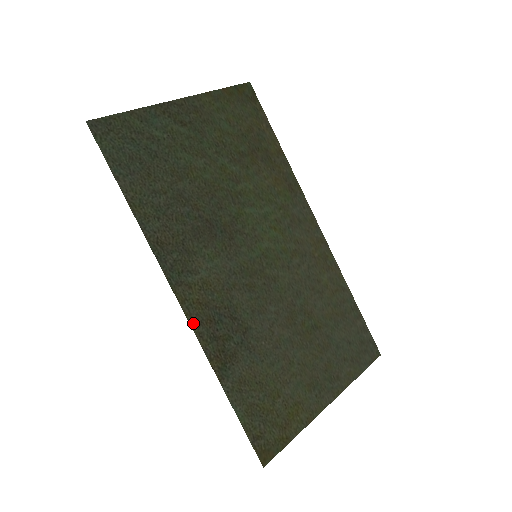
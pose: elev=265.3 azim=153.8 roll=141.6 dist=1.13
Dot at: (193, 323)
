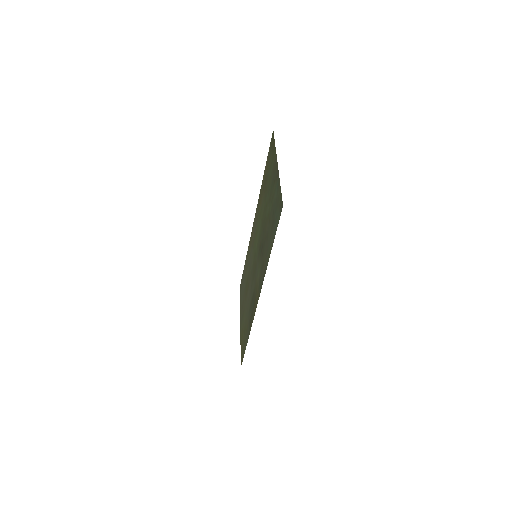
Dot at: (255, 311)
